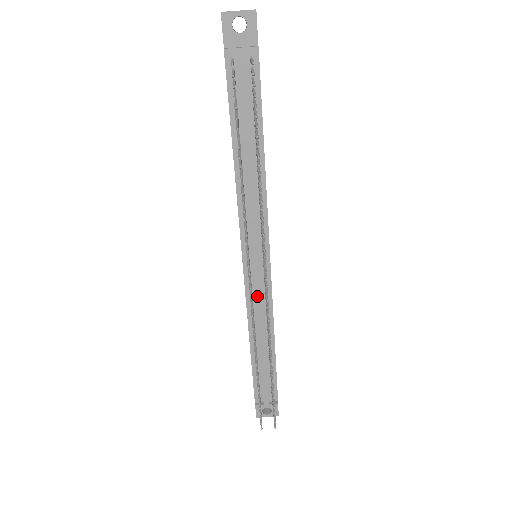
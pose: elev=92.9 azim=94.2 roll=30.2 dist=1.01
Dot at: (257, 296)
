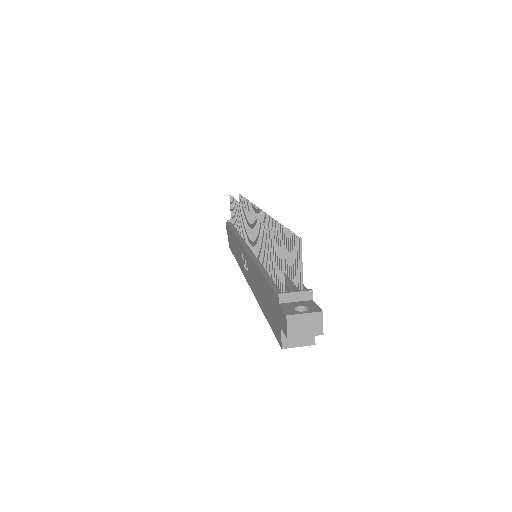
Dot at: occluded
